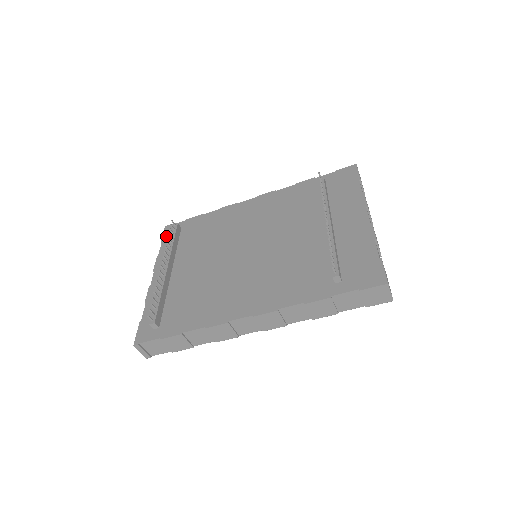
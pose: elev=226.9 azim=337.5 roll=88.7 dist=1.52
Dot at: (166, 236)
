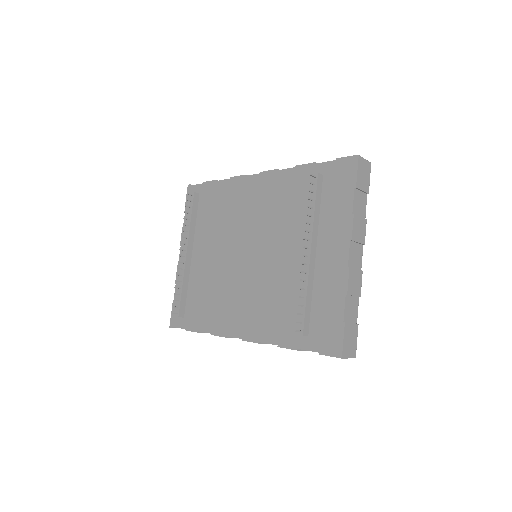
Dot at: (188, 201)
